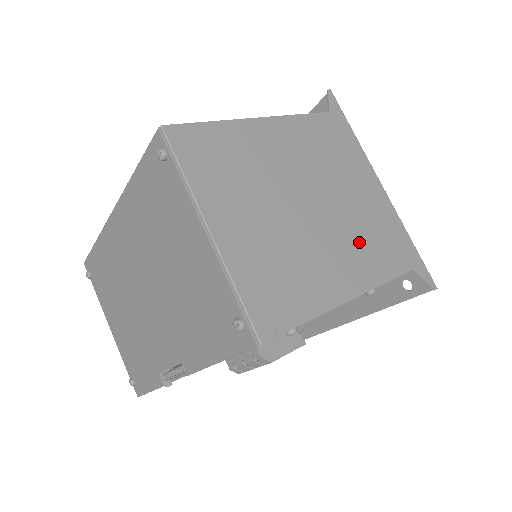
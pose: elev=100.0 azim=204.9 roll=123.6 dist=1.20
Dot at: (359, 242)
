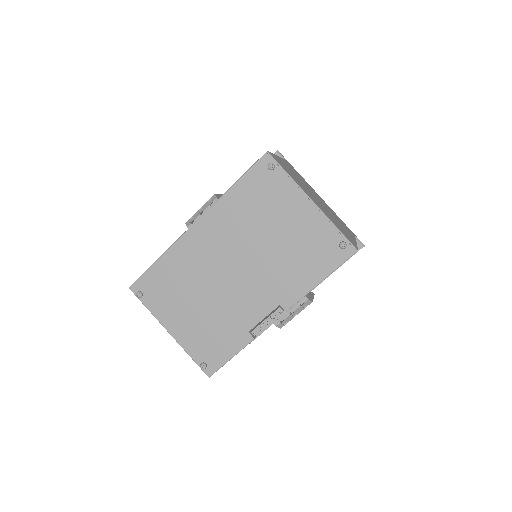
Dot at: occluded
